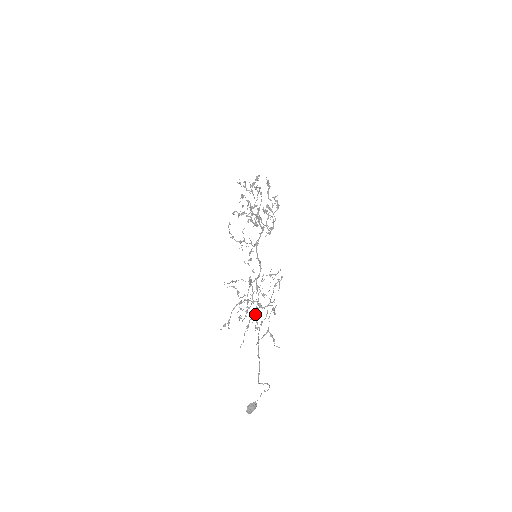
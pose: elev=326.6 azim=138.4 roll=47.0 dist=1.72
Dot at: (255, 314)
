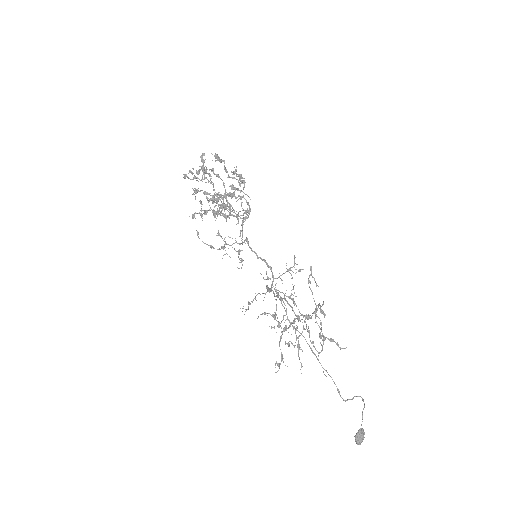
Dot at: (290, 323)
